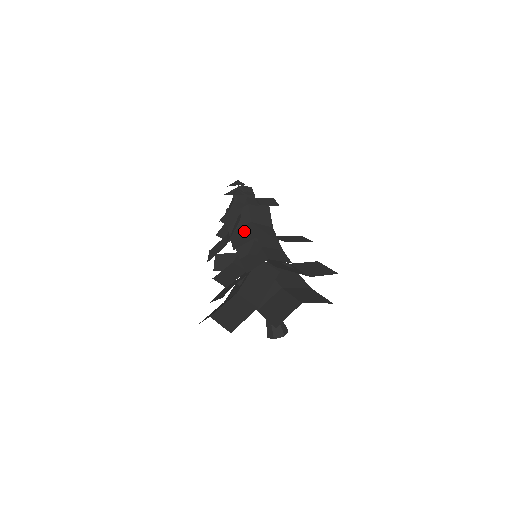
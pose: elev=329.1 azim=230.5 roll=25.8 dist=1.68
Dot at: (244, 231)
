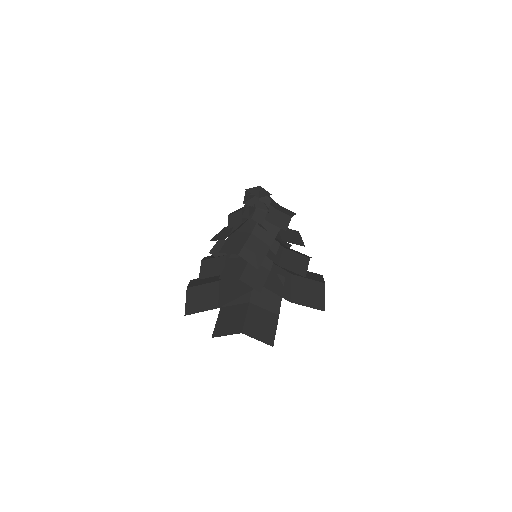
Dot at: (239, 239)
